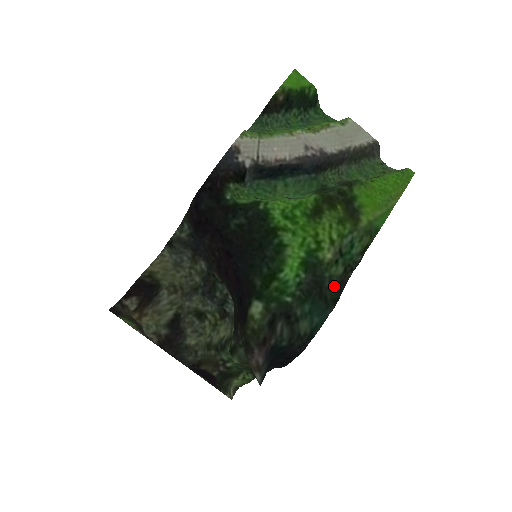
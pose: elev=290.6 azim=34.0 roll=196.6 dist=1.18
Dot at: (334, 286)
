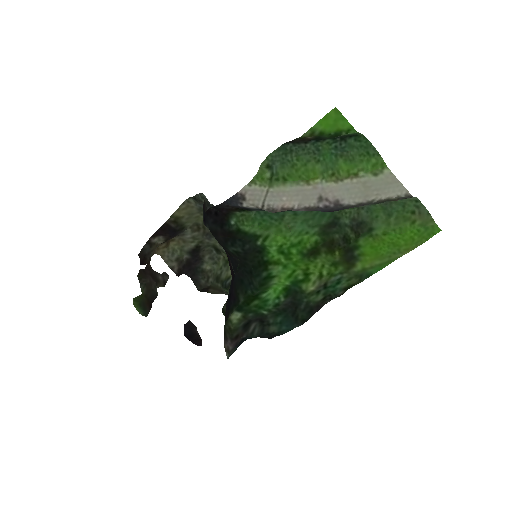
Dot at: (308, 309)
